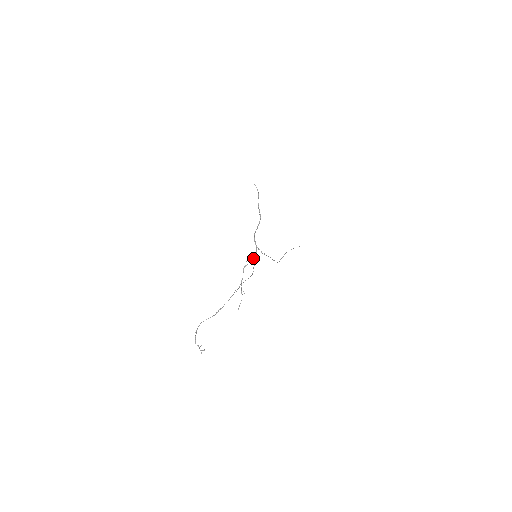
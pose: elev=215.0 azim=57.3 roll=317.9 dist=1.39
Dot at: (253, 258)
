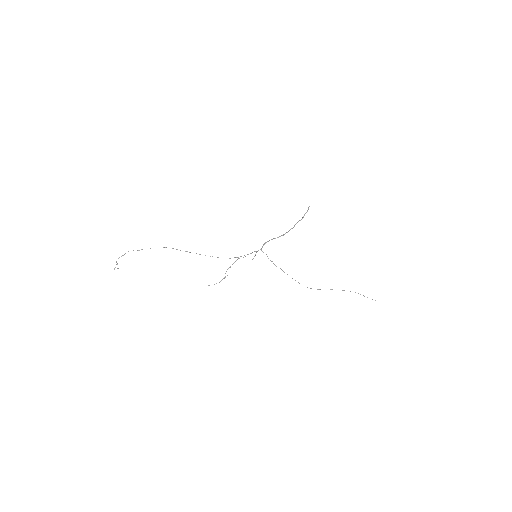
Dot at: occluded
